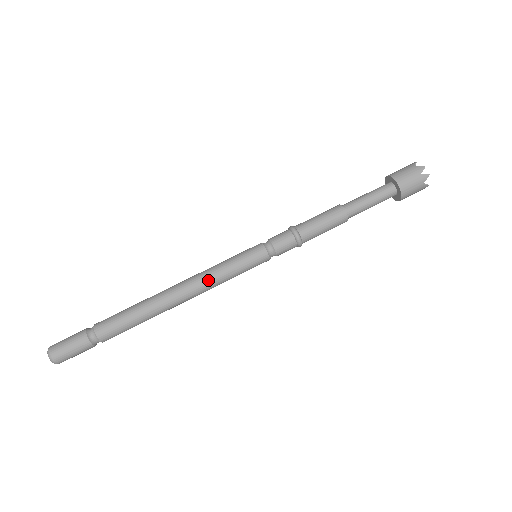
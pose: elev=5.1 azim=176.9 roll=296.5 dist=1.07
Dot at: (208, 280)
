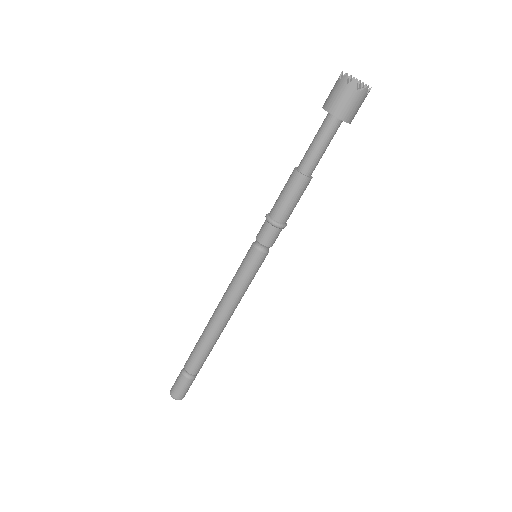
Dot at: (230, 297)
